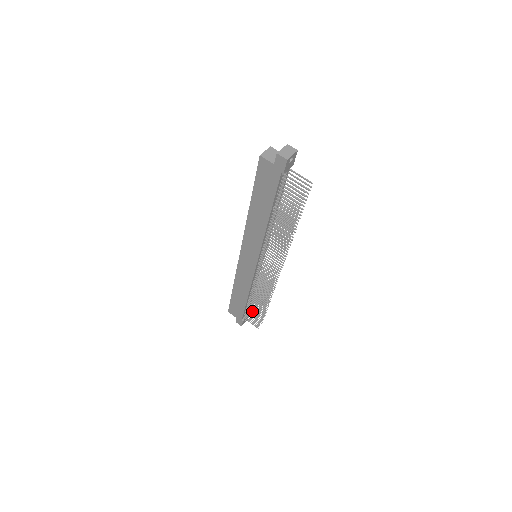
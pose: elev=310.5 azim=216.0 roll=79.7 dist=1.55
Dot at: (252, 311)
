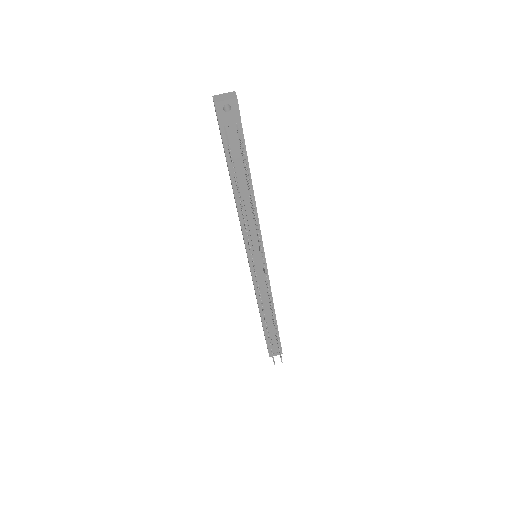
Dot at: occluded
